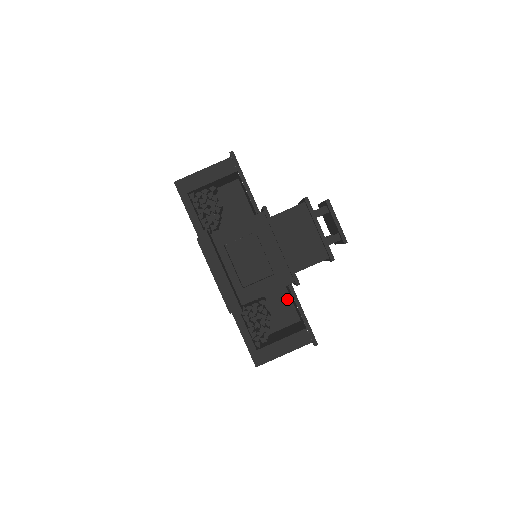
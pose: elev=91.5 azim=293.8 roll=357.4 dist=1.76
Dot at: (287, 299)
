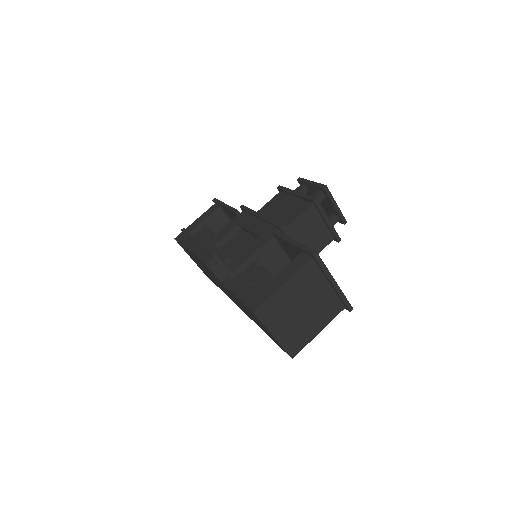
Dot at: occluded
